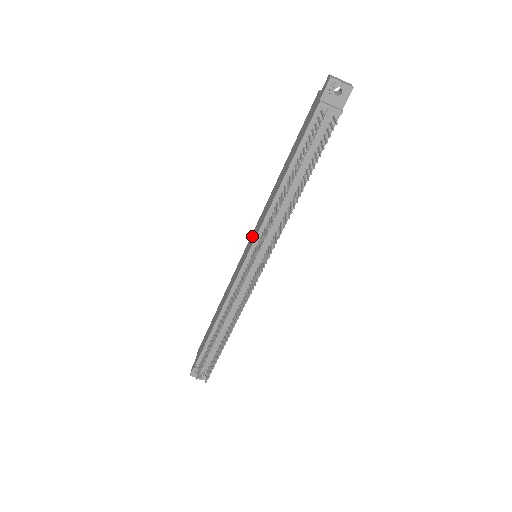
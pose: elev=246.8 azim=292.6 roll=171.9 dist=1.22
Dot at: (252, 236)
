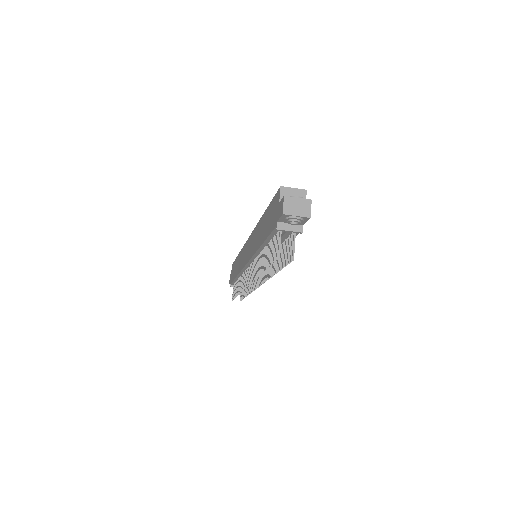
Dot at: (249, 243)
